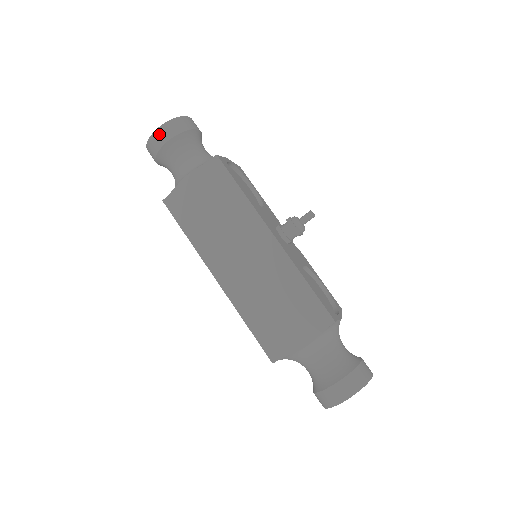
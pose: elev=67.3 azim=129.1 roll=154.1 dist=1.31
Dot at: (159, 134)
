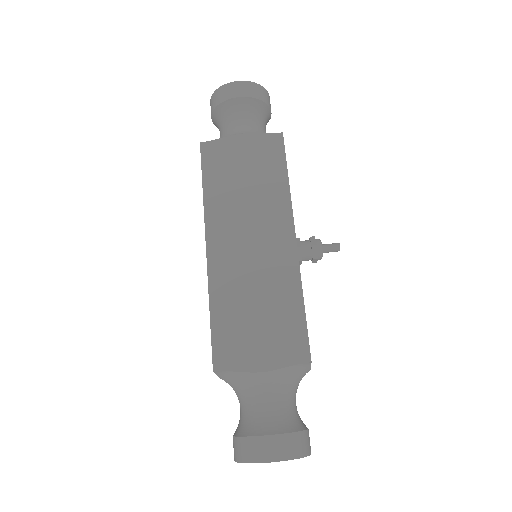
Dot at: (236, 86)
